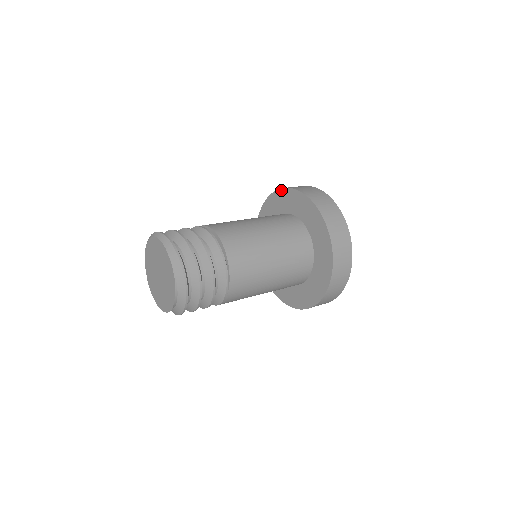
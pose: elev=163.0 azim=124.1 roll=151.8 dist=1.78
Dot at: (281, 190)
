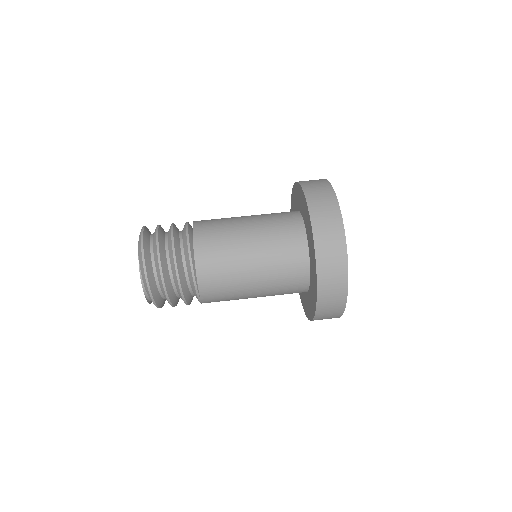
Dot at: (296, 184)
